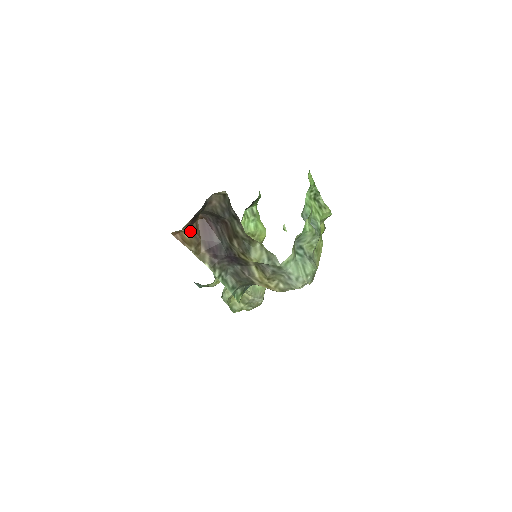
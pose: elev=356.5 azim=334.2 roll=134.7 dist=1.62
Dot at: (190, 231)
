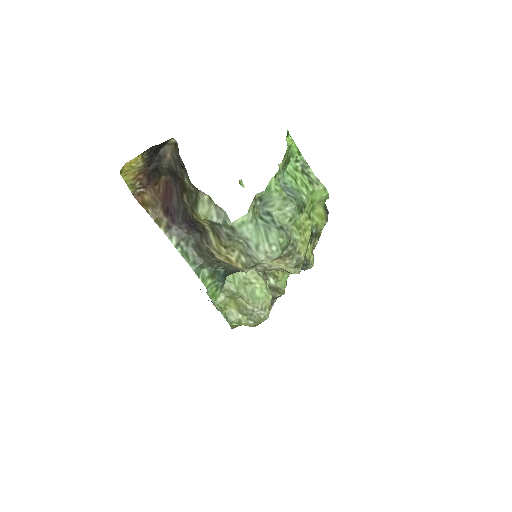
Dot at: (150, 192)
